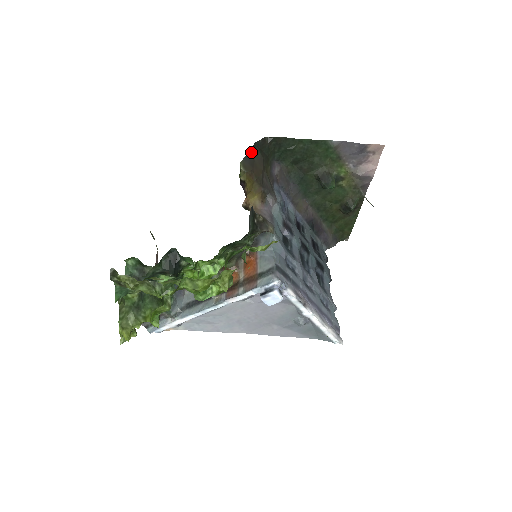
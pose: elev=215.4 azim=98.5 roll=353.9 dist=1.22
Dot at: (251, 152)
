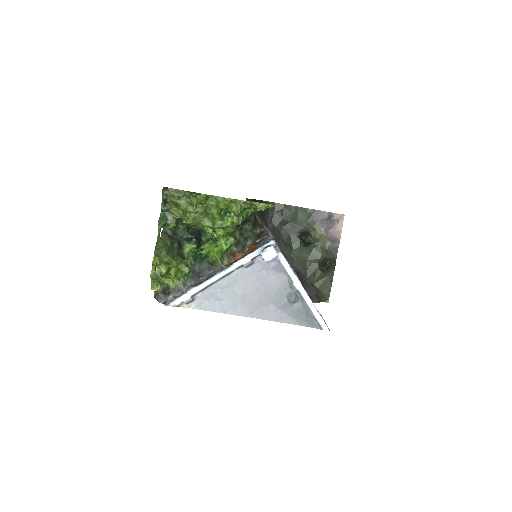
Dot at: (253, 201)
